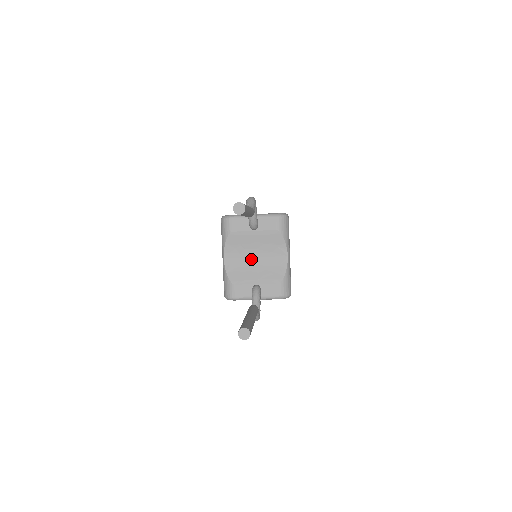
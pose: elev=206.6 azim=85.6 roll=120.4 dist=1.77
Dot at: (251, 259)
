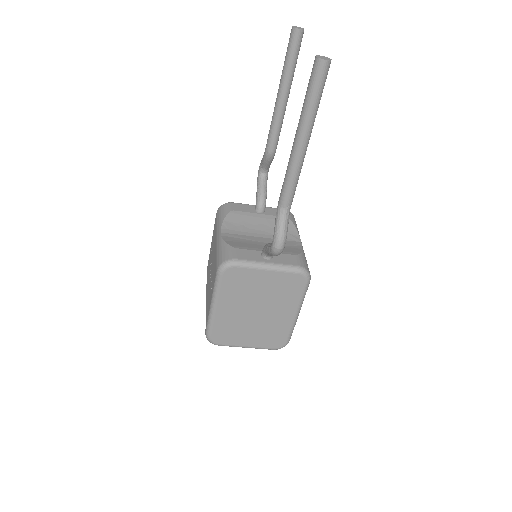
Dot at: (256, 238)
